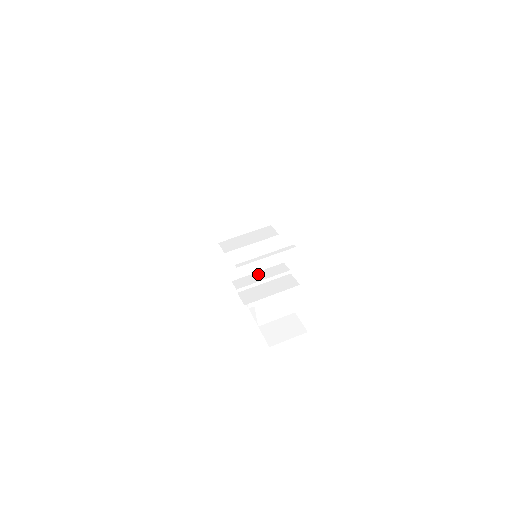
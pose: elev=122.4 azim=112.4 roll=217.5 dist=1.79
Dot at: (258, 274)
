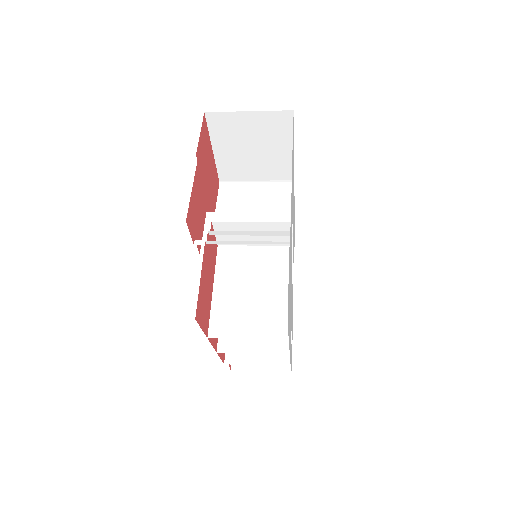
Dot at: occluded
